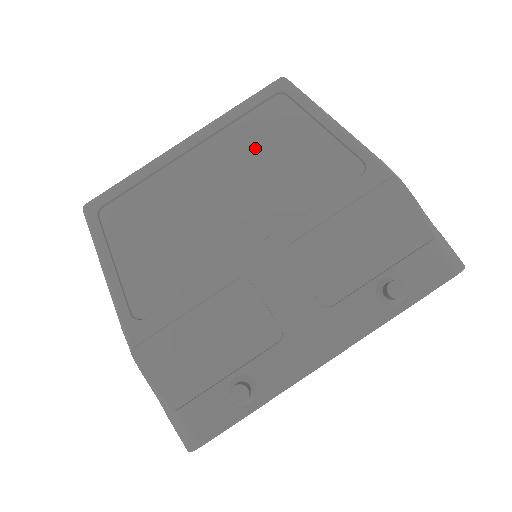
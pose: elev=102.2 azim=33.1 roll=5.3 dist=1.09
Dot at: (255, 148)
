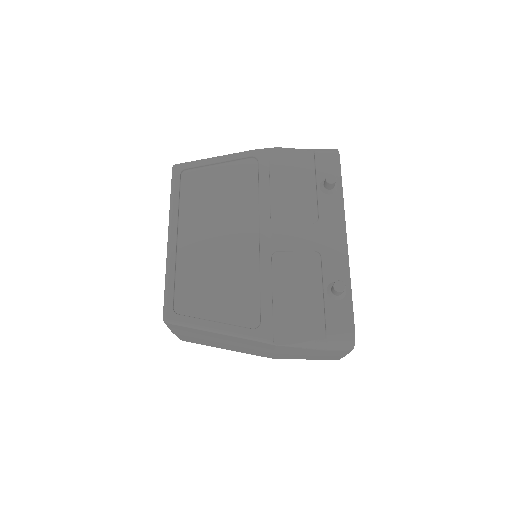
Dot at: (203, 203)
